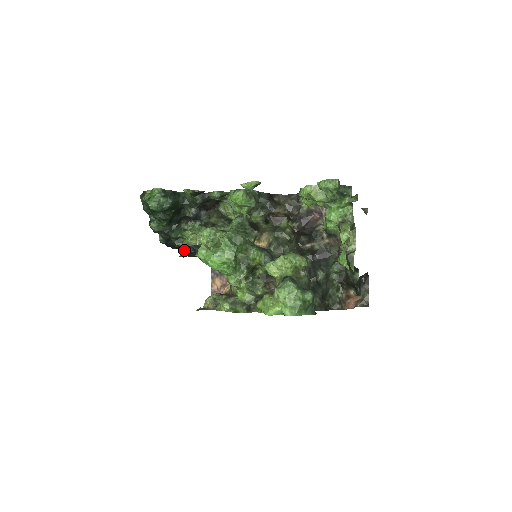
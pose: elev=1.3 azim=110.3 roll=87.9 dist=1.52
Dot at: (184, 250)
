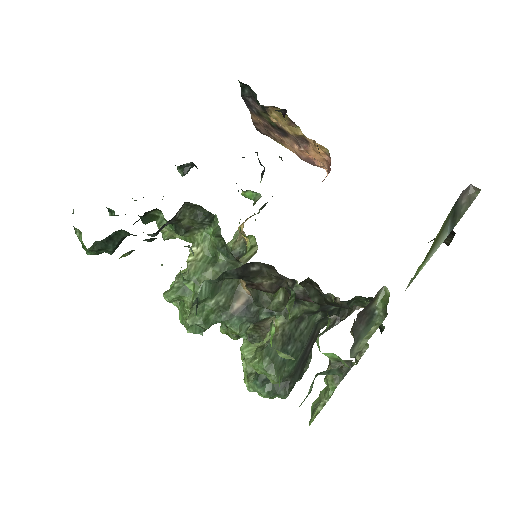
Dot at: (180, 166)
